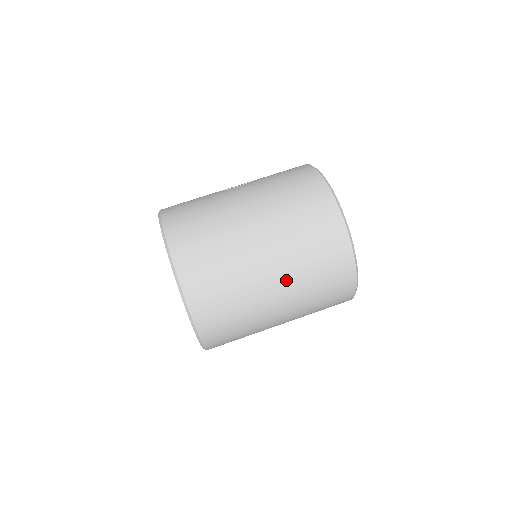
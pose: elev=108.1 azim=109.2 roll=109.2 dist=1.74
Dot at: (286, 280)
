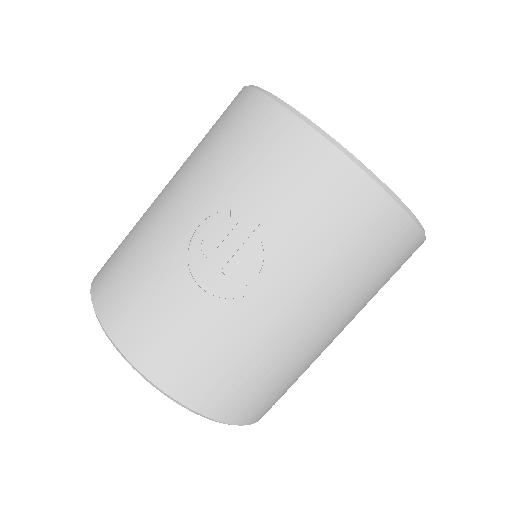
Dot at: occluded
